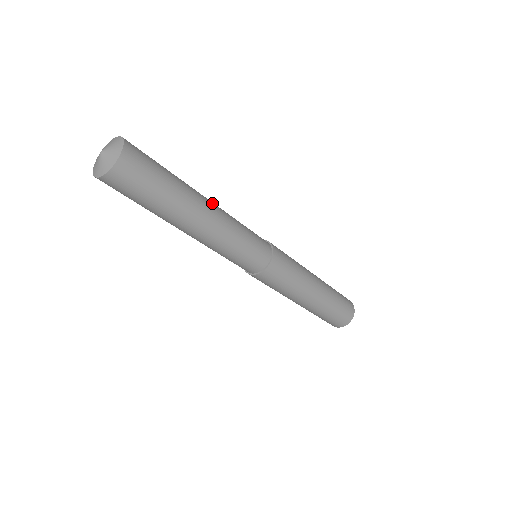
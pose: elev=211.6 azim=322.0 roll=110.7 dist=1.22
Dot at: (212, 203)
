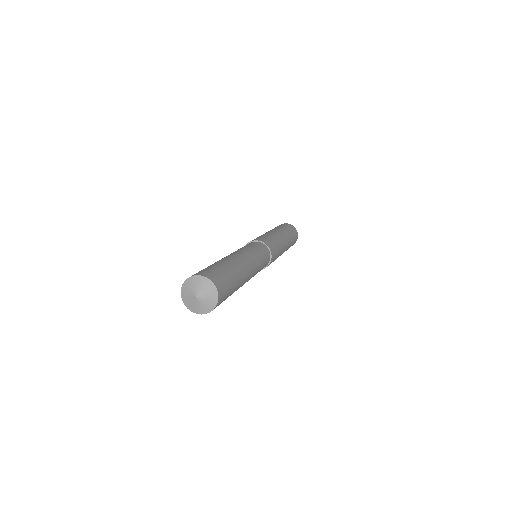
Dot at: (250, 269)
